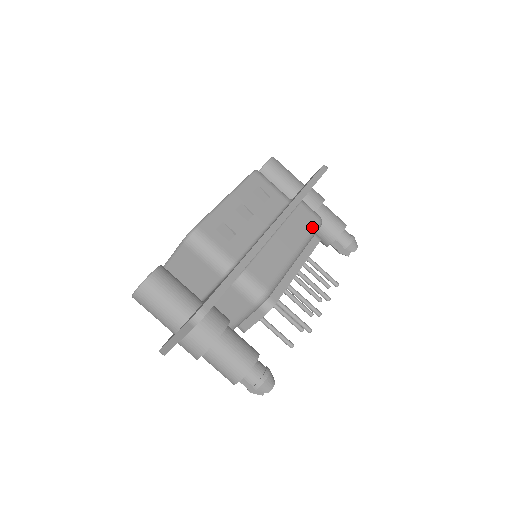
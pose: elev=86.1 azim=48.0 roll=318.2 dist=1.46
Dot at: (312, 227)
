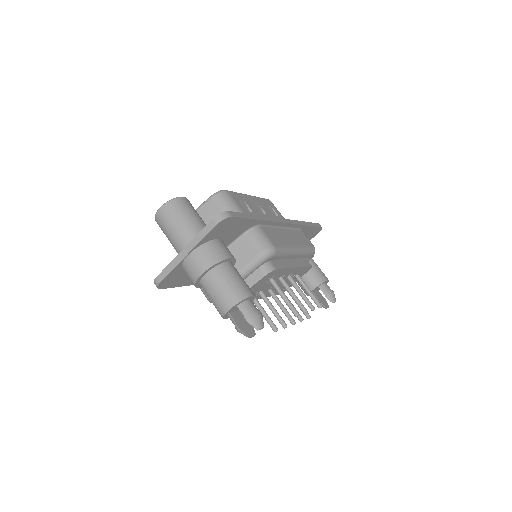
Dot at: (309, 246)
